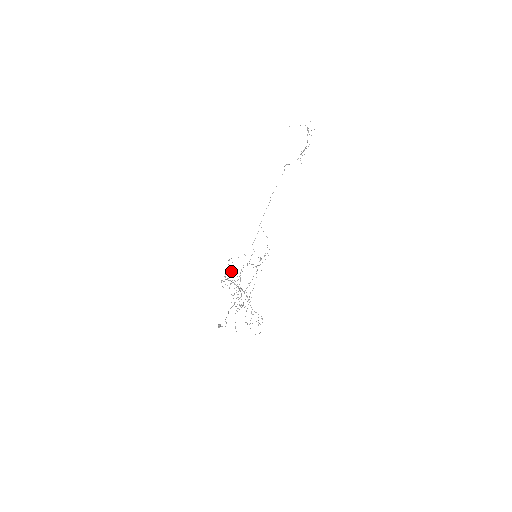
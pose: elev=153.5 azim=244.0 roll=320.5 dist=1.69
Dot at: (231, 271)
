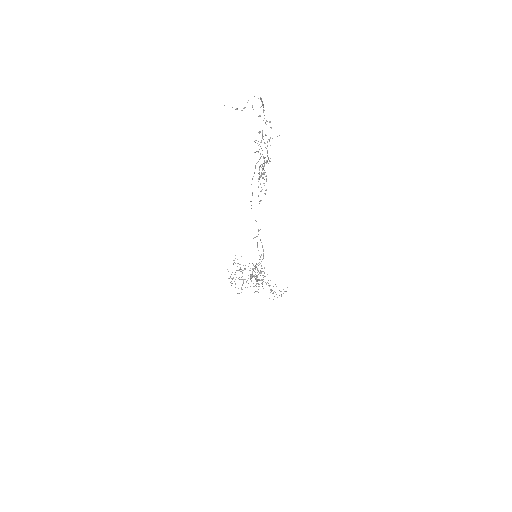
Dot at: occluded
